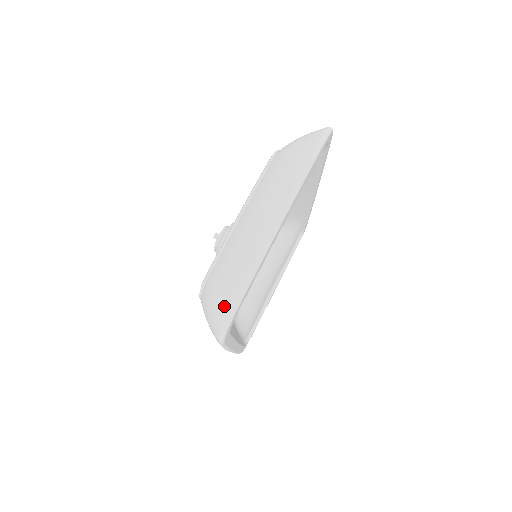
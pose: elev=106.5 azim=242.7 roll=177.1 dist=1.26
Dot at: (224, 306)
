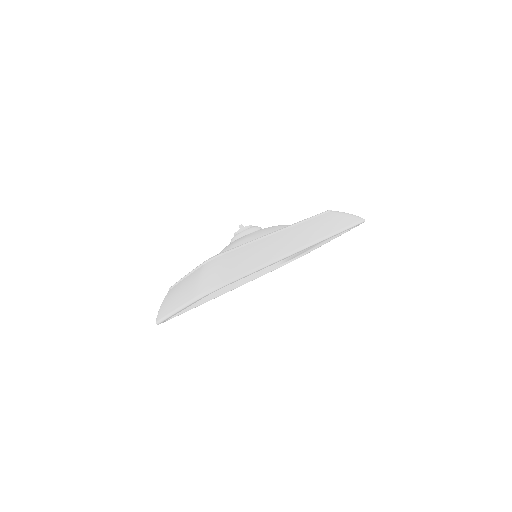
Dot at: (157, 317)
